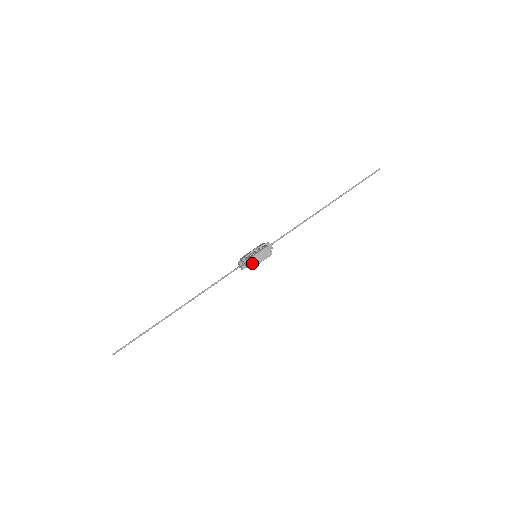
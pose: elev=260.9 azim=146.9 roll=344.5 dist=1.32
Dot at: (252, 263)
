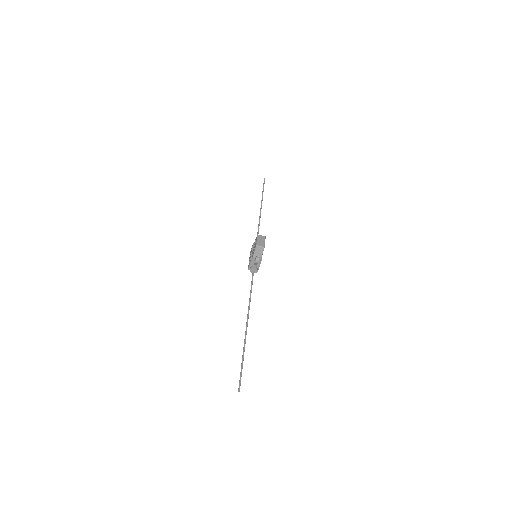
Dot at: (260, 251)
